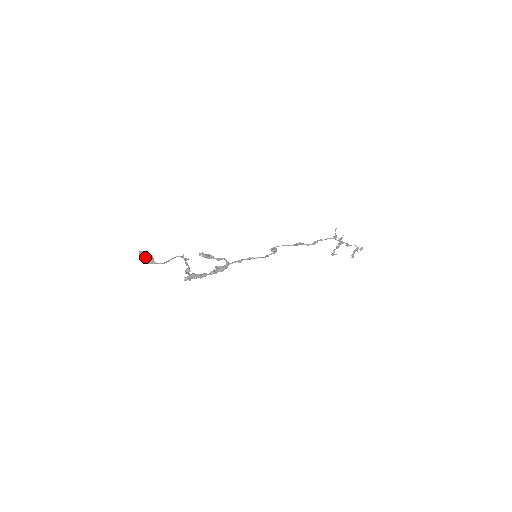
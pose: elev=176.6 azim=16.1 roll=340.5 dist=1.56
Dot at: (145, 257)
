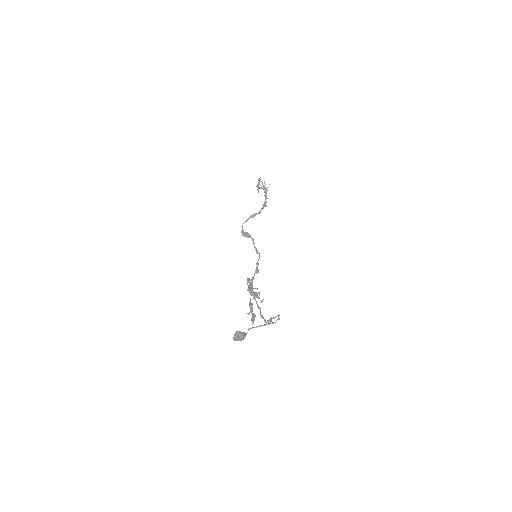
Dot at: (241, 338)
